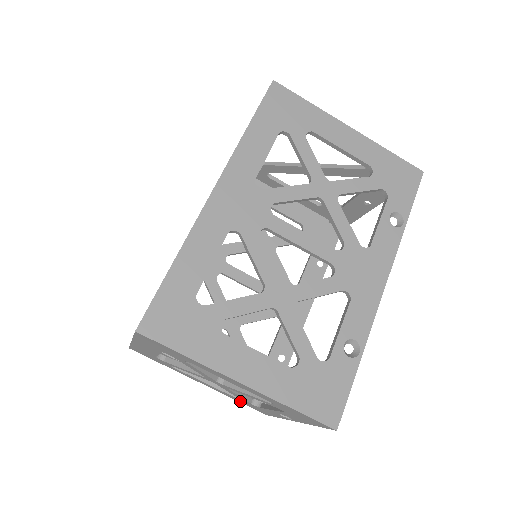
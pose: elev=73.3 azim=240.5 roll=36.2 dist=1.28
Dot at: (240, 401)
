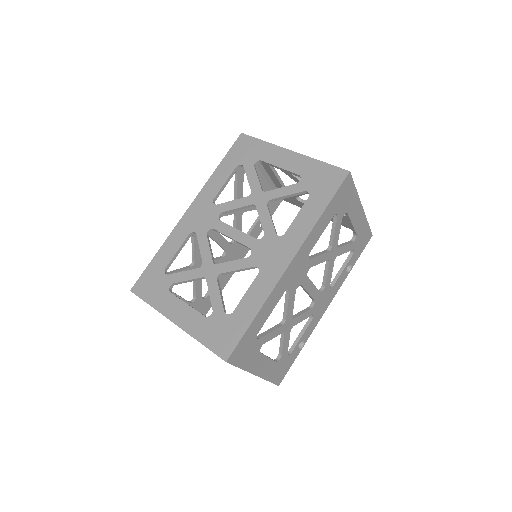
Dot at: occluded
